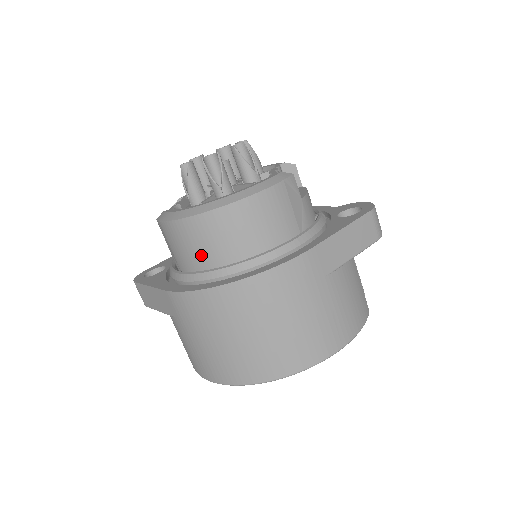
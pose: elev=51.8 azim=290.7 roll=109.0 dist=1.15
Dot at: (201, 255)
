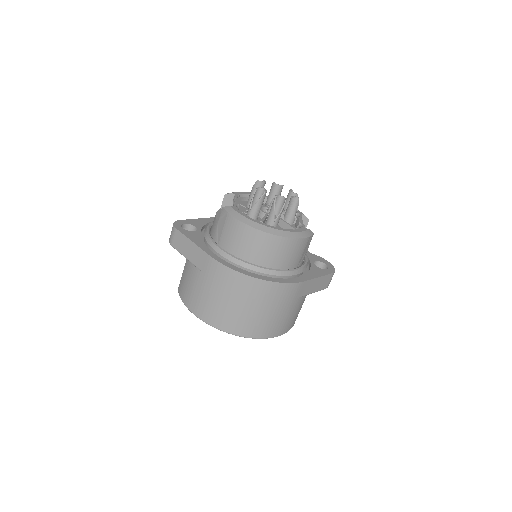
Dot at: (244, 250)
